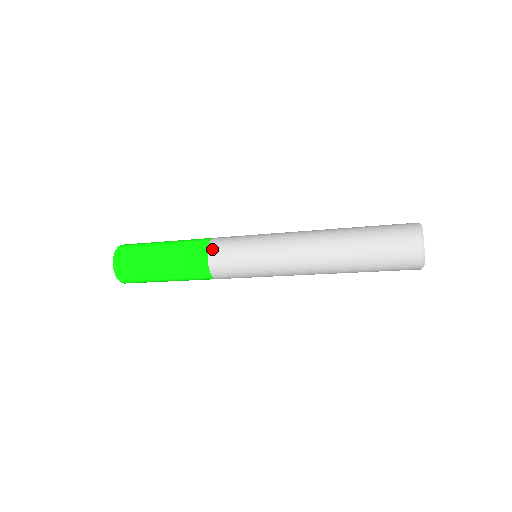
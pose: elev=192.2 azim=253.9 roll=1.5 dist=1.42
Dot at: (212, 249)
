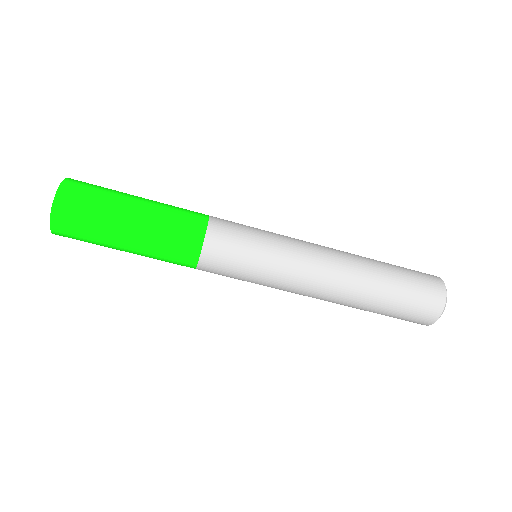
Dot at: (211, 236)
